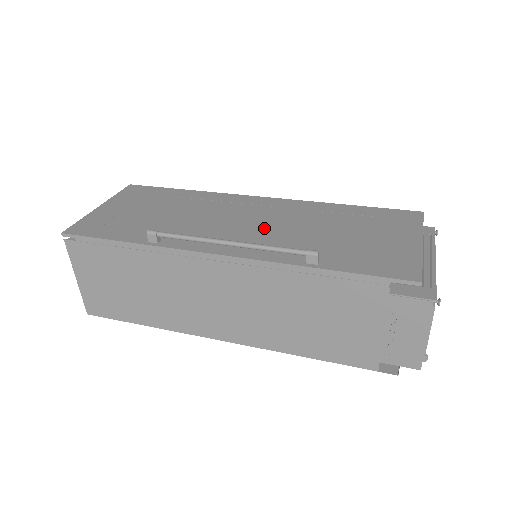
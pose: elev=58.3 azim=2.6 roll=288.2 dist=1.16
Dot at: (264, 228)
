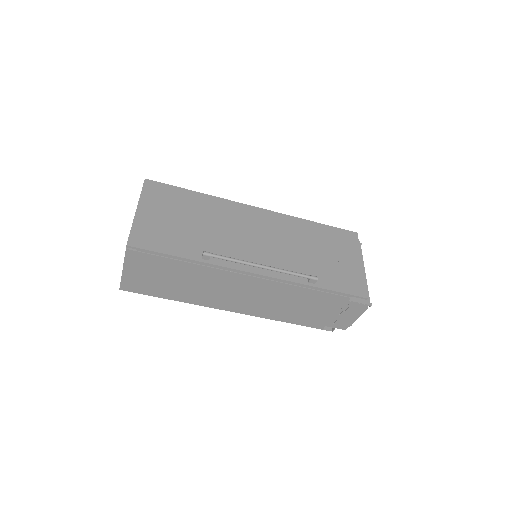
Dot at: (272, 246)
